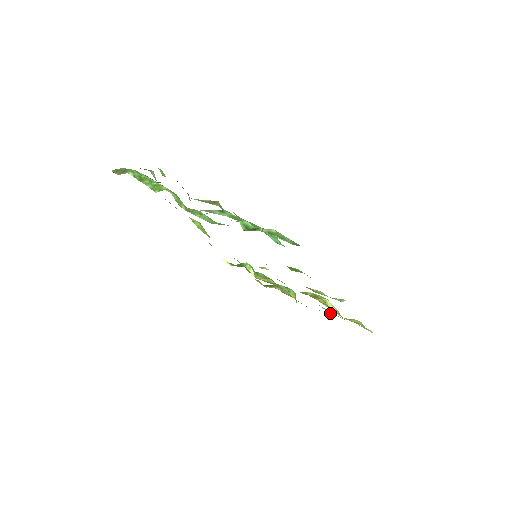
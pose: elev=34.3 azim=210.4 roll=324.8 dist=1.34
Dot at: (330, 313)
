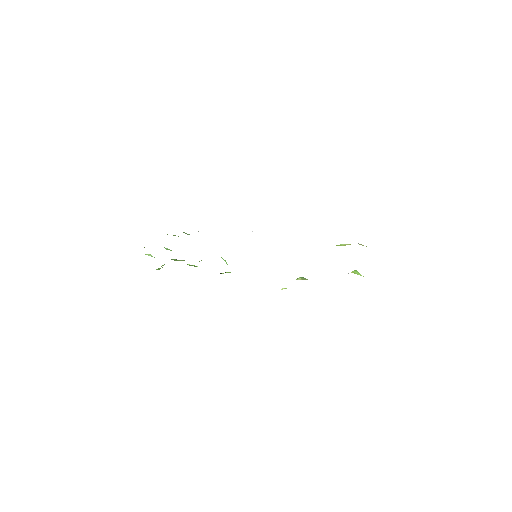
Dot at: occluded
